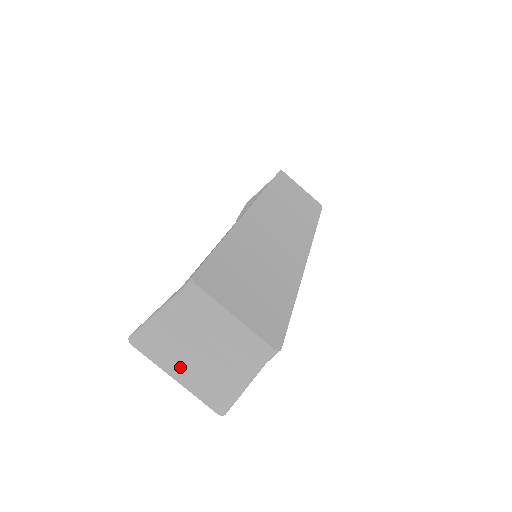
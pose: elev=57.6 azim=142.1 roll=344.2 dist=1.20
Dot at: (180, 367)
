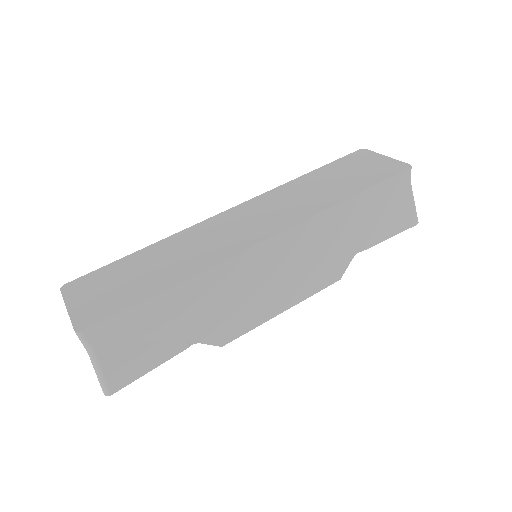
Dot at: occluded
